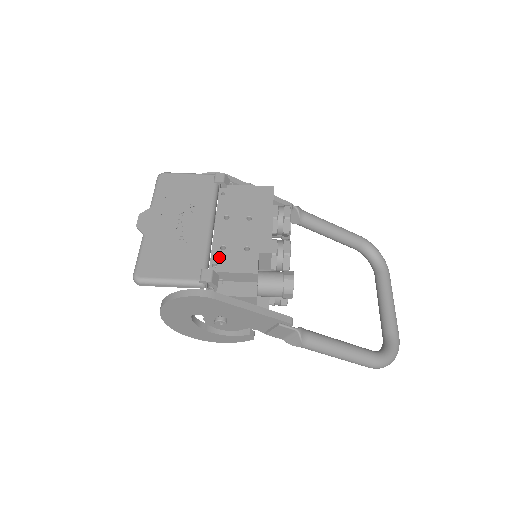
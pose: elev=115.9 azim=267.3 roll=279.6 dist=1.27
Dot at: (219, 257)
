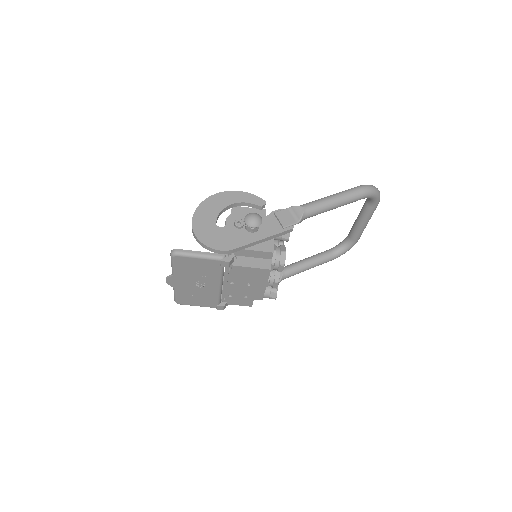
Dot at: (228, 299)
